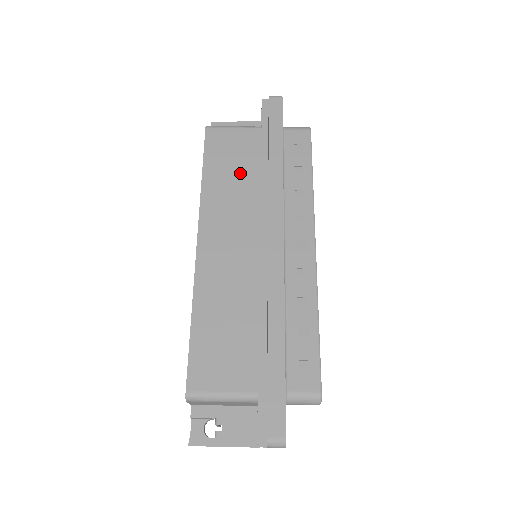
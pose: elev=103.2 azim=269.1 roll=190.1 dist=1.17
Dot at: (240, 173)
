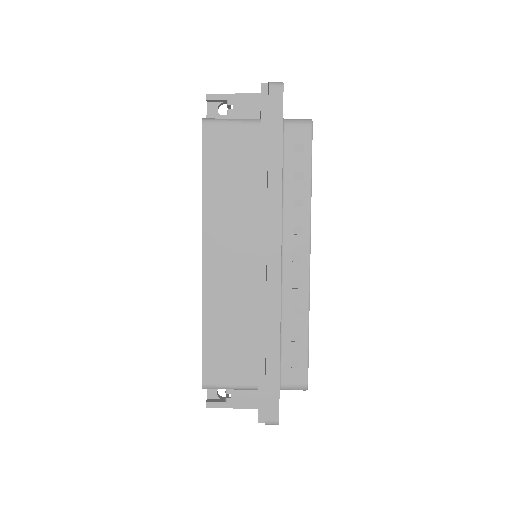
Dot at: (239, 180)
